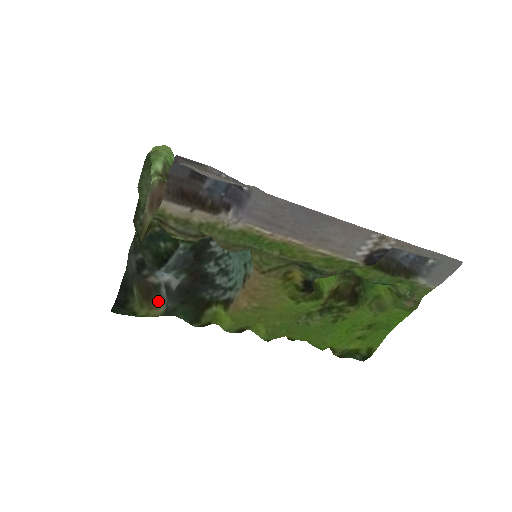
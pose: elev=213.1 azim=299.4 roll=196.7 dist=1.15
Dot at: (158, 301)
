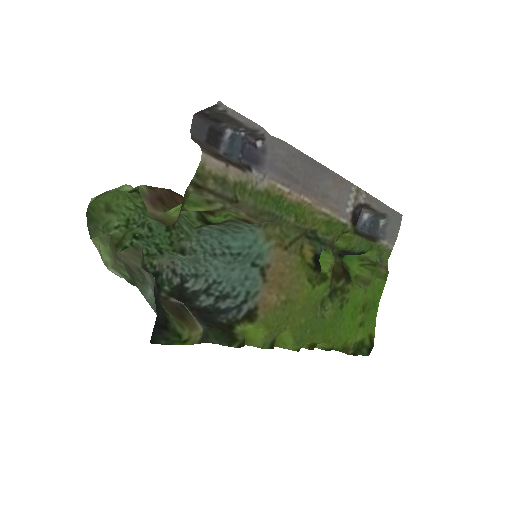
Dot at: (193, 320)
